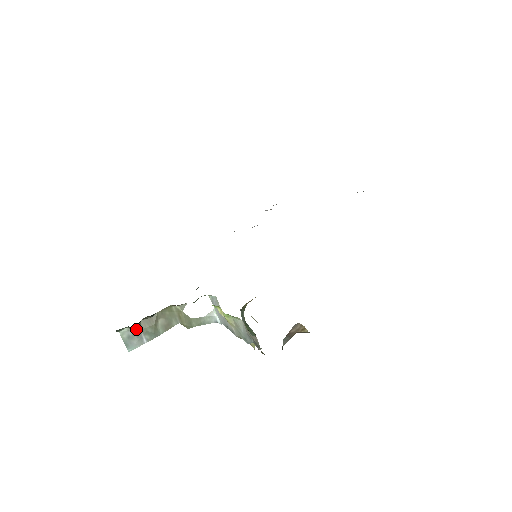
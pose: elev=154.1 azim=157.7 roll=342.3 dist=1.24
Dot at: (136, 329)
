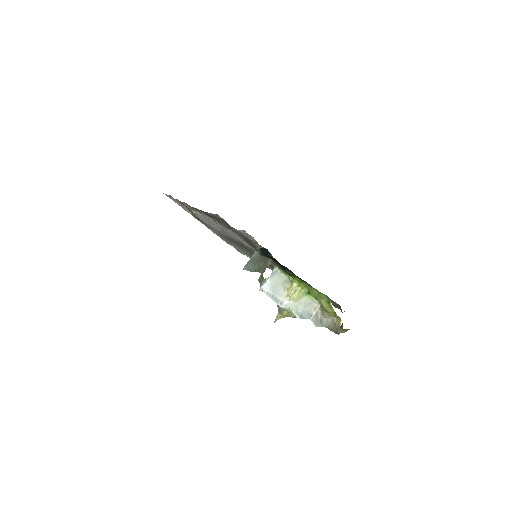
Dot at: (257, 257)
